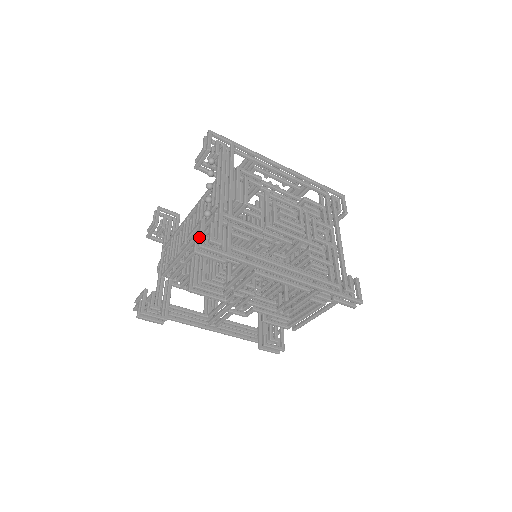
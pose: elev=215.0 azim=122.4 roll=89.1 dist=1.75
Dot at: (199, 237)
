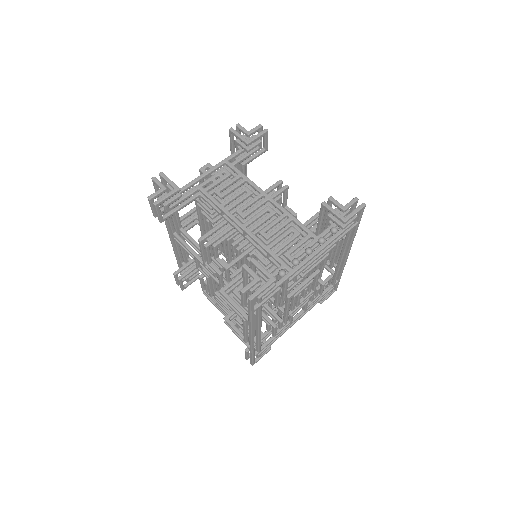
Dot at: (258, 292)
